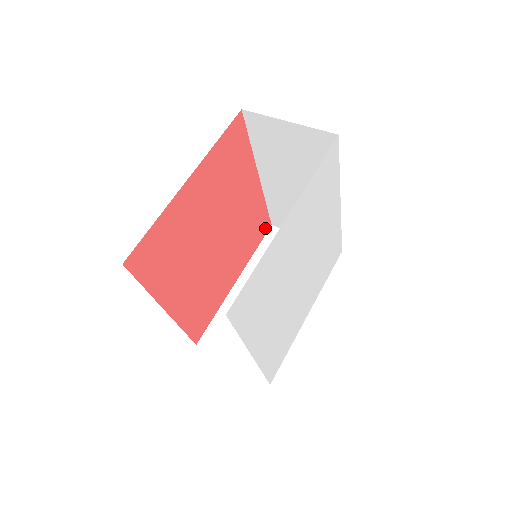
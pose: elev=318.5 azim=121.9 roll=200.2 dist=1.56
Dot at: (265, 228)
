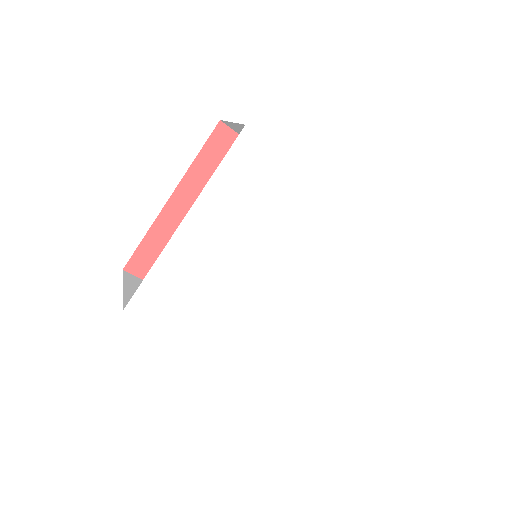
Dot at: occluded
